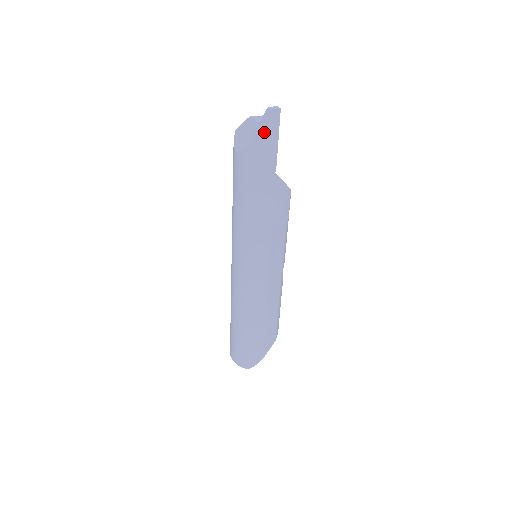
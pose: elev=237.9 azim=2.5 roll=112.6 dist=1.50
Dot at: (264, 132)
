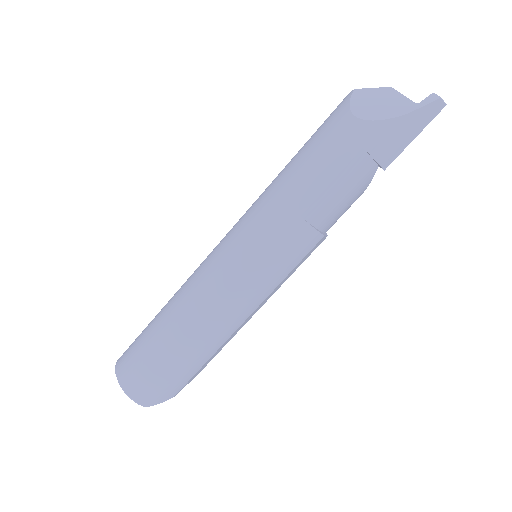
Dot at: (416, 117)
